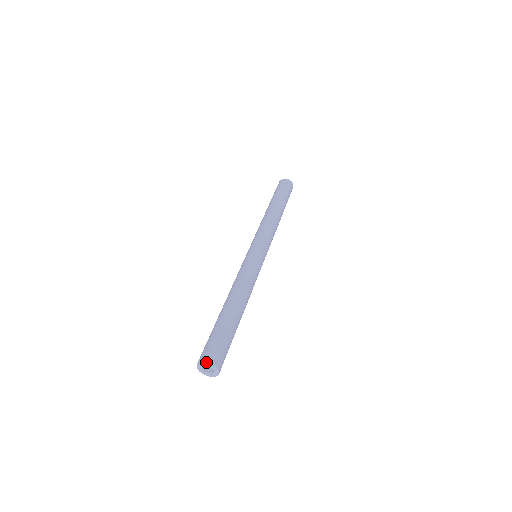
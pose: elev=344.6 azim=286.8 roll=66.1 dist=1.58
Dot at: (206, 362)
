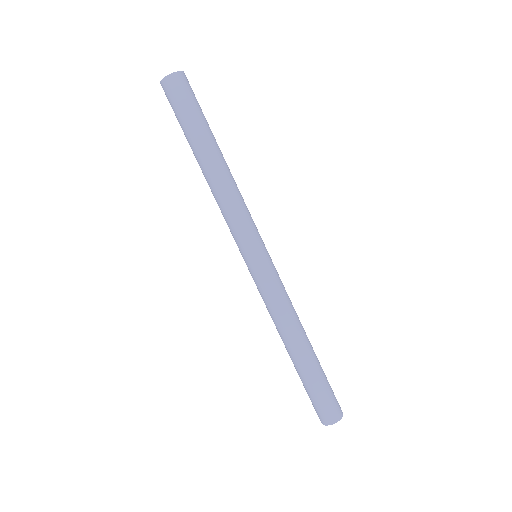
Dot at: occluded
